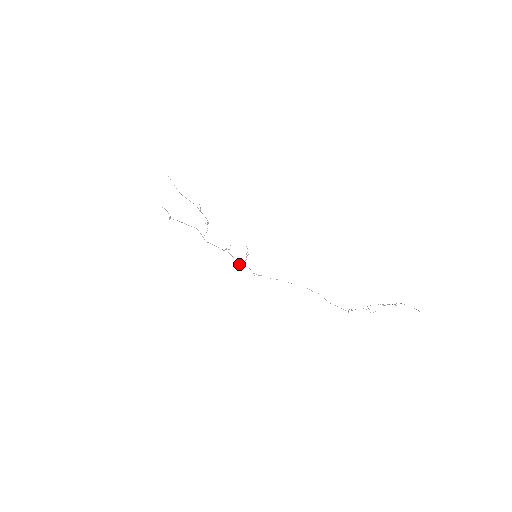
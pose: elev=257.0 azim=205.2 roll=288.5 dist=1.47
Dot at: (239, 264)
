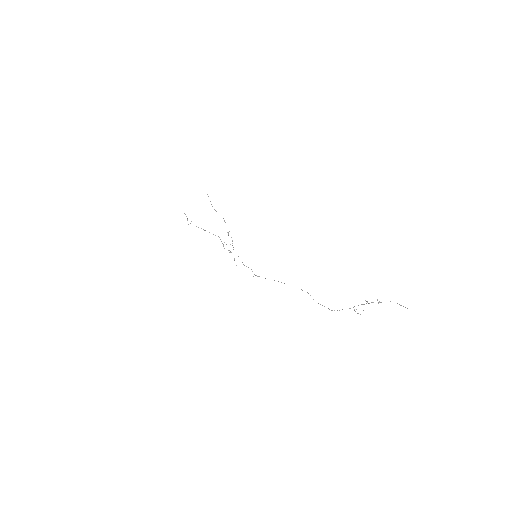
Dot at: occluded
